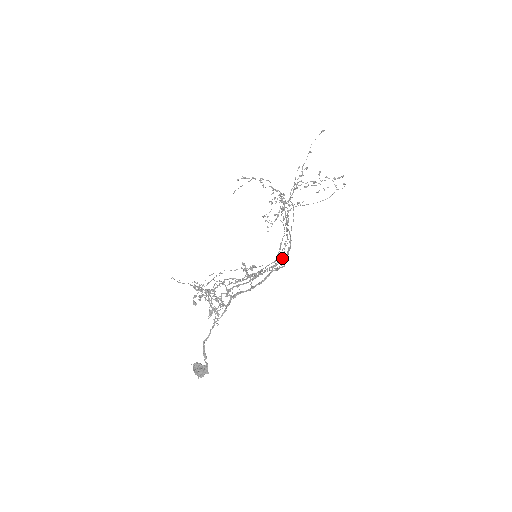
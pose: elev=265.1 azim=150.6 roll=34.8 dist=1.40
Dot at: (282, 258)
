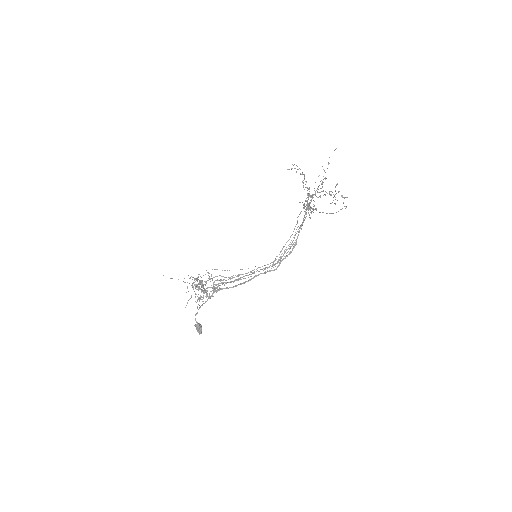
Dot at: (278, 261)
